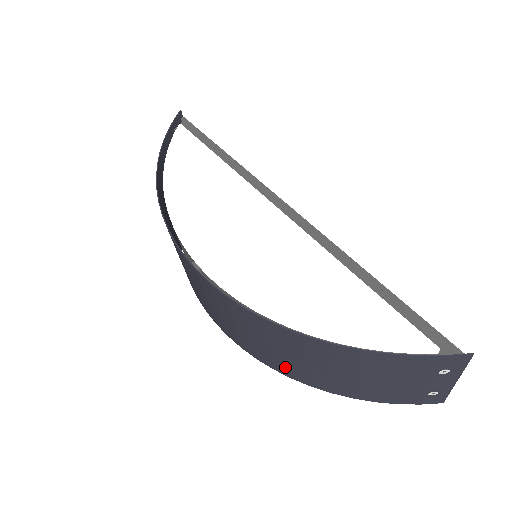
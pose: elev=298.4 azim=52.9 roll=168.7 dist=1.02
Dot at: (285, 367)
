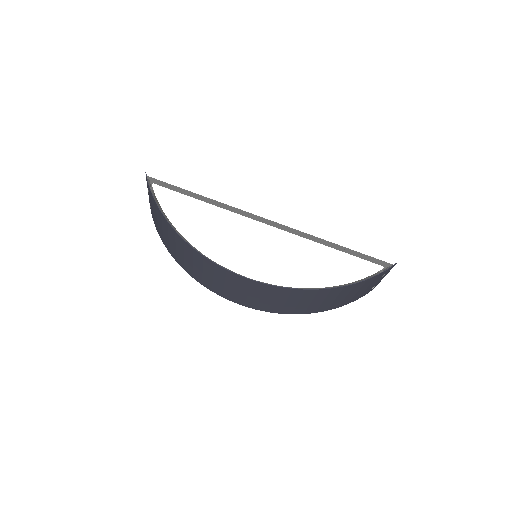
Dot at: (303, 310)
